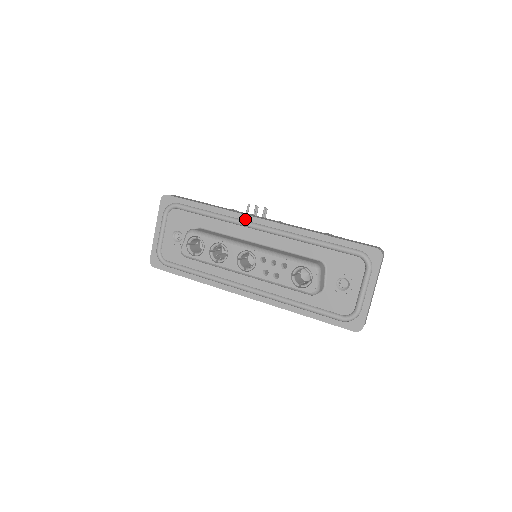
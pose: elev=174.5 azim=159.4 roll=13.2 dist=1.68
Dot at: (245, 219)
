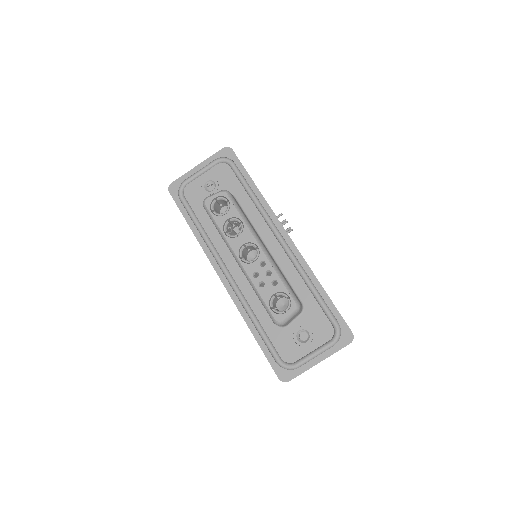
Dot at: (275, 222)
